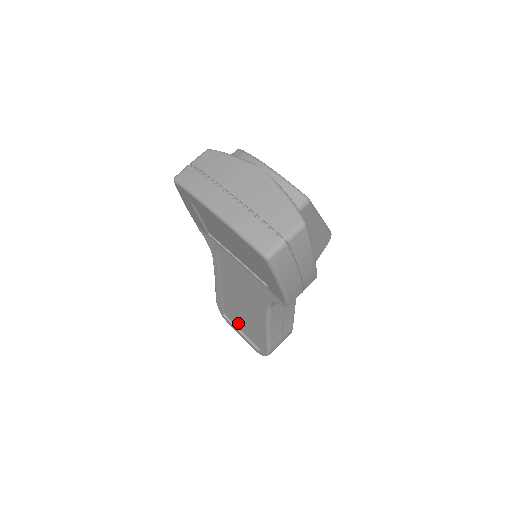
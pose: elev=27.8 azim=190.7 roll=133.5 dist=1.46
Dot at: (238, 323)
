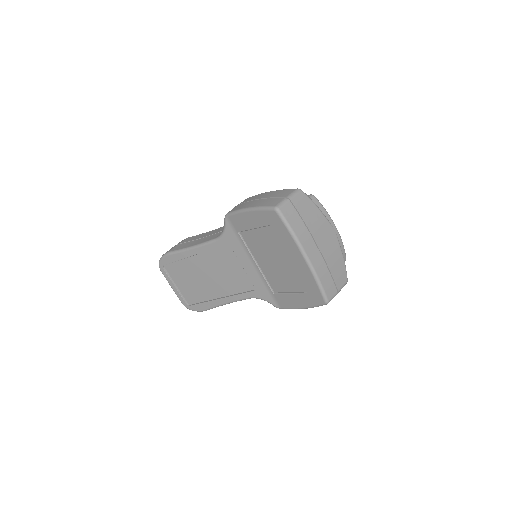
Dot at: (180, 279)
